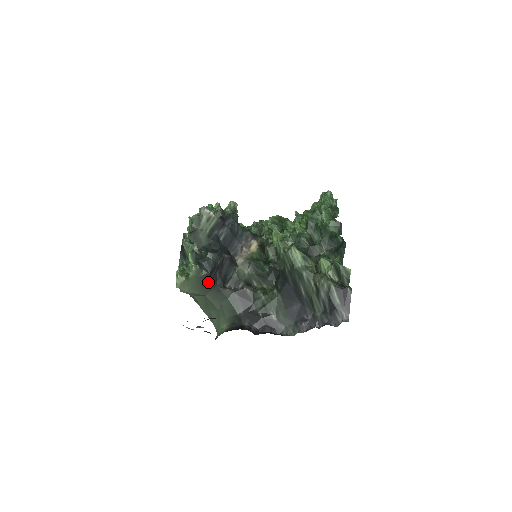
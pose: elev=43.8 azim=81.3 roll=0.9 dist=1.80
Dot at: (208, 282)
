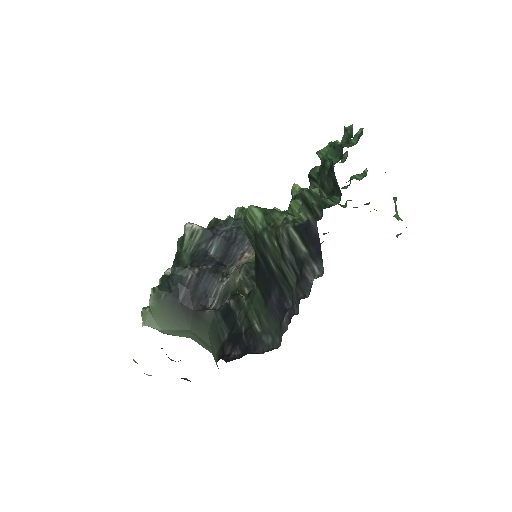
Dot at: (180, 307)
